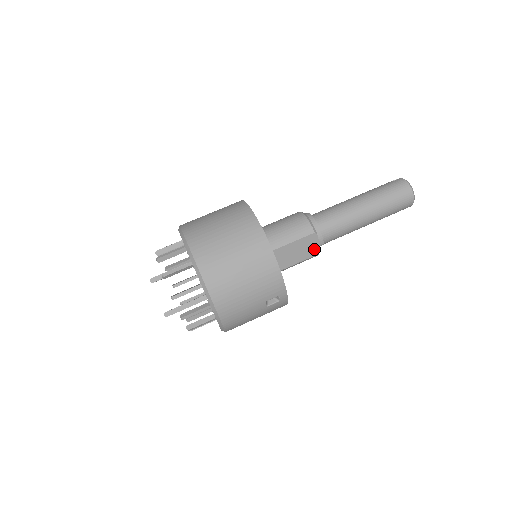
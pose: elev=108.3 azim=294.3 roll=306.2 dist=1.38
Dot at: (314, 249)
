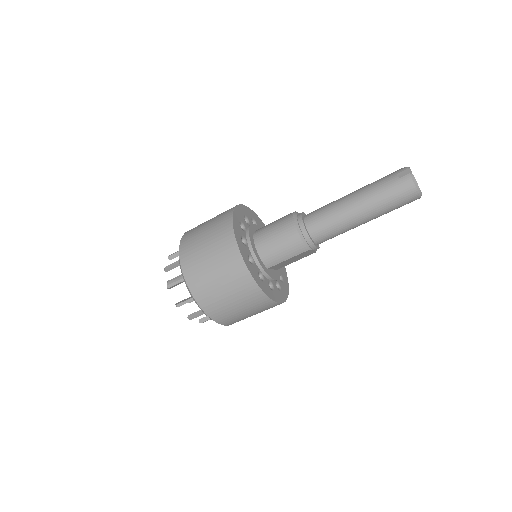
Dot at: (310, 253)
